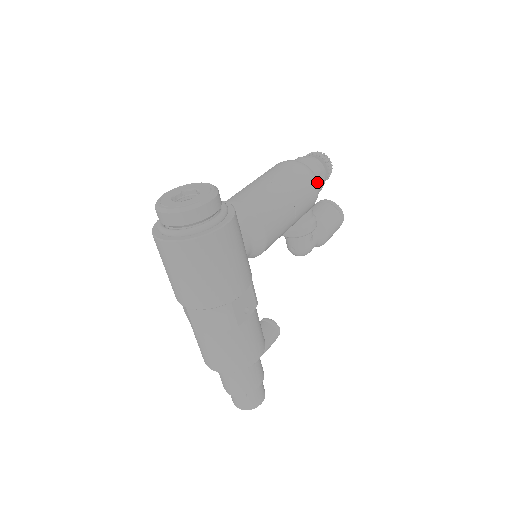
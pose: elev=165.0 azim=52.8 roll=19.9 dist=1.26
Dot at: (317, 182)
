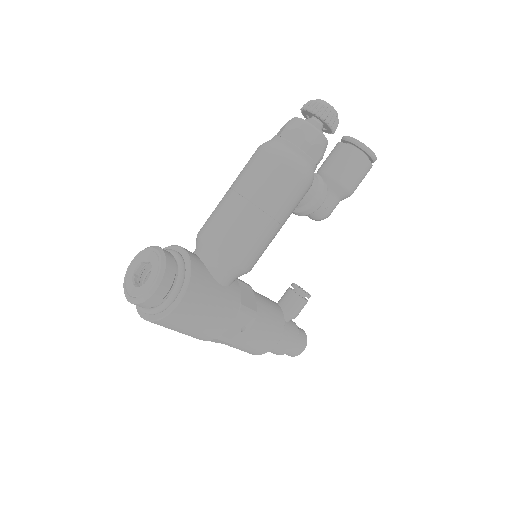
Dot at: (304, 168)
